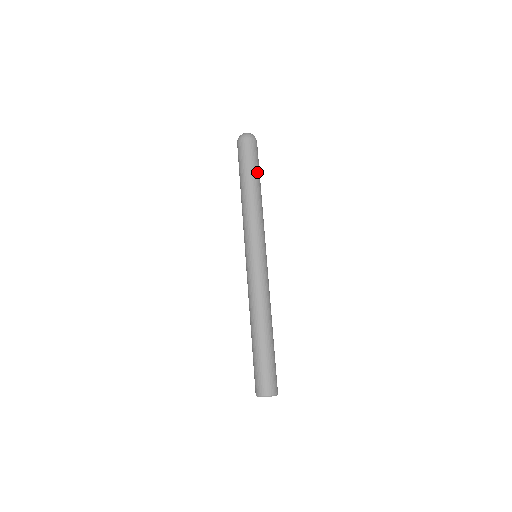
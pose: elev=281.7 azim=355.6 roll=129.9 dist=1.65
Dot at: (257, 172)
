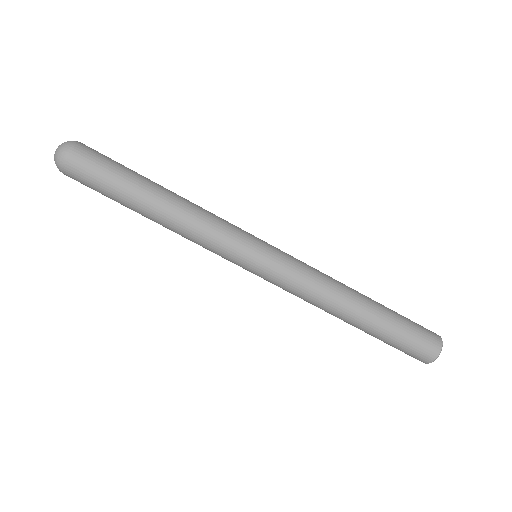
Dot at: (125, 192)
